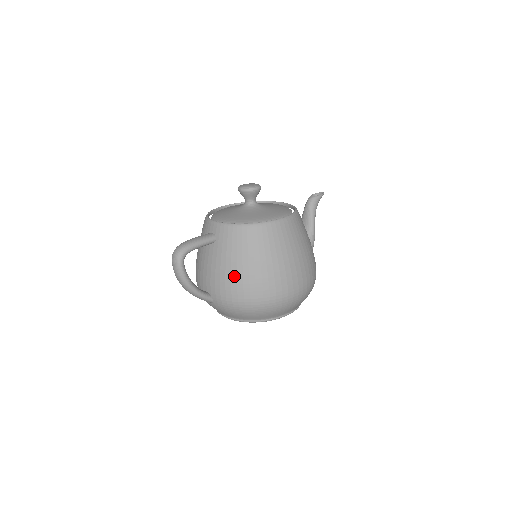
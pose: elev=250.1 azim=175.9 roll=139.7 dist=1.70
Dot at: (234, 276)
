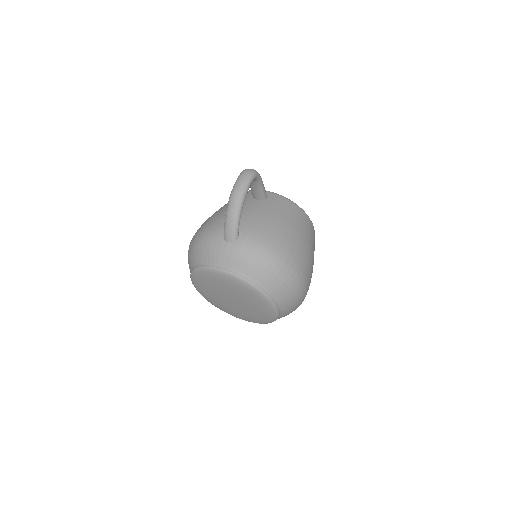
Dot at: (278, 228)
